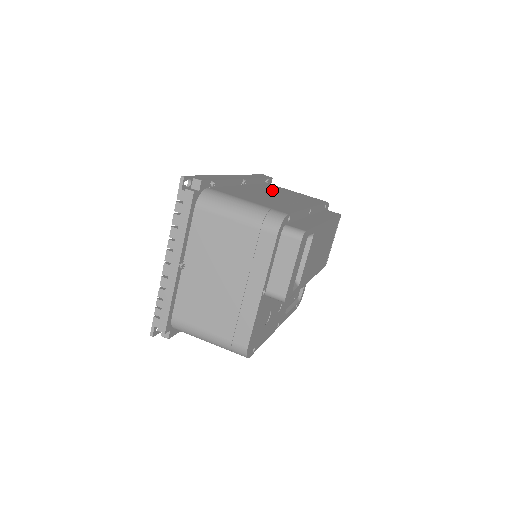
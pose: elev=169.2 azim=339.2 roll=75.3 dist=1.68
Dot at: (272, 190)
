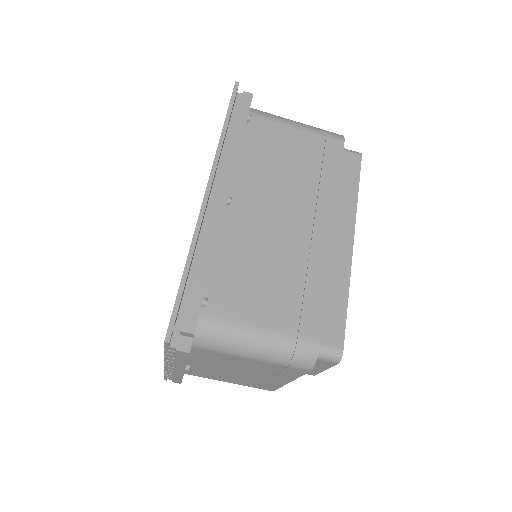
Dot at: (267, 176)
